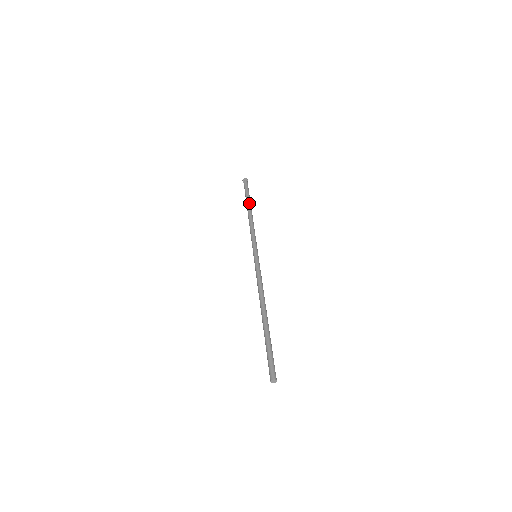
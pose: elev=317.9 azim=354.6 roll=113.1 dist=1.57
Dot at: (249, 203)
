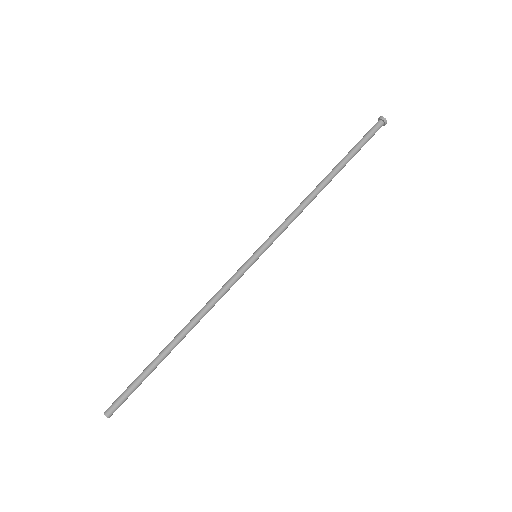
Dot at: occluded
